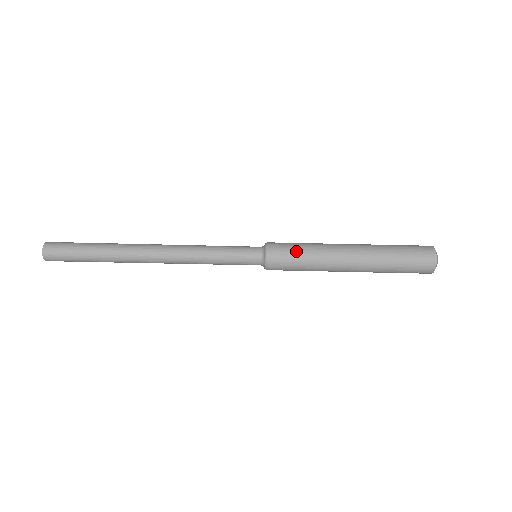
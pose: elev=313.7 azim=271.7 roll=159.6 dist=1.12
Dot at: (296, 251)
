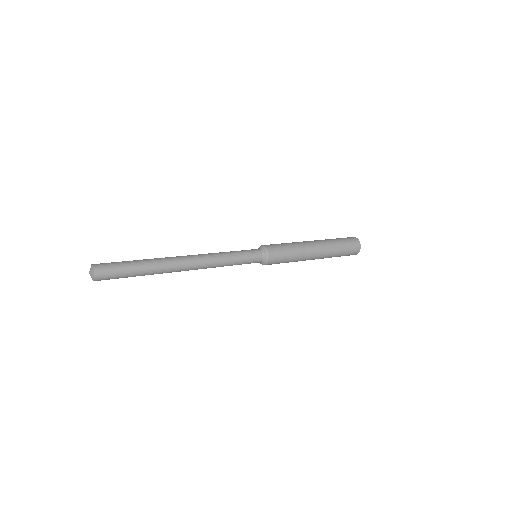
Dot at: (282, 244)
